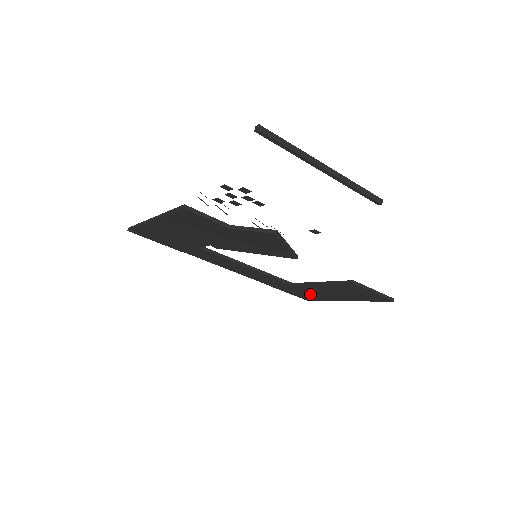
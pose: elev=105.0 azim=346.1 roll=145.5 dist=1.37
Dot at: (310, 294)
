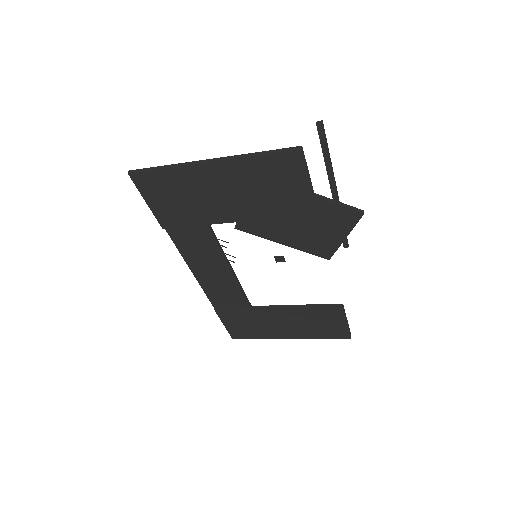
Dot at: (254, 325)
